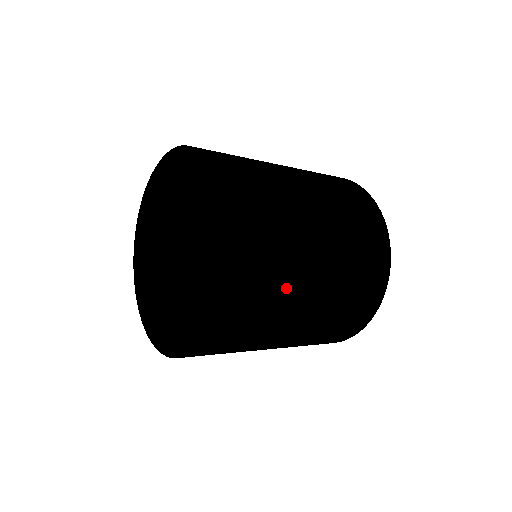
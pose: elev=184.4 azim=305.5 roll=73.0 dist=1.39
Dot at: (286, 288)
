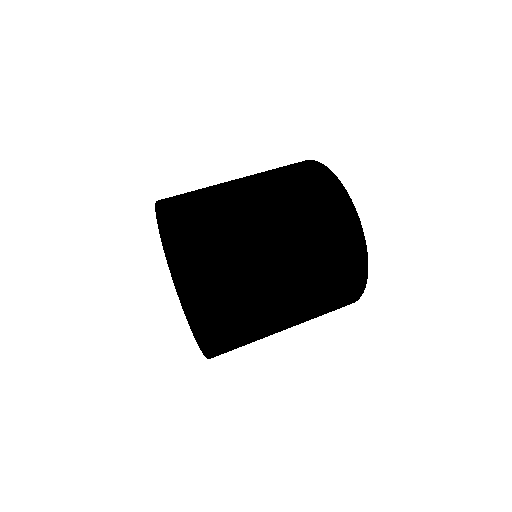
Dot at: occluded
